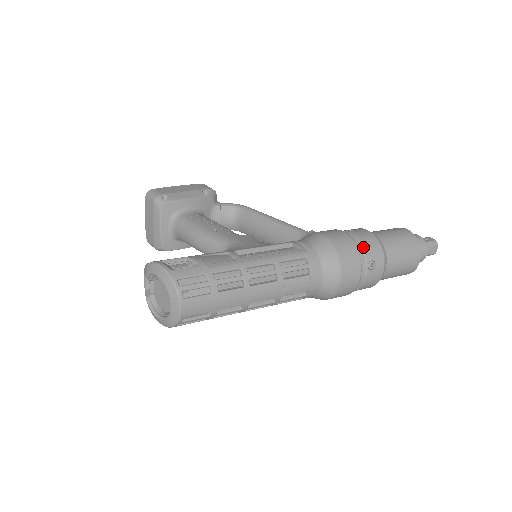
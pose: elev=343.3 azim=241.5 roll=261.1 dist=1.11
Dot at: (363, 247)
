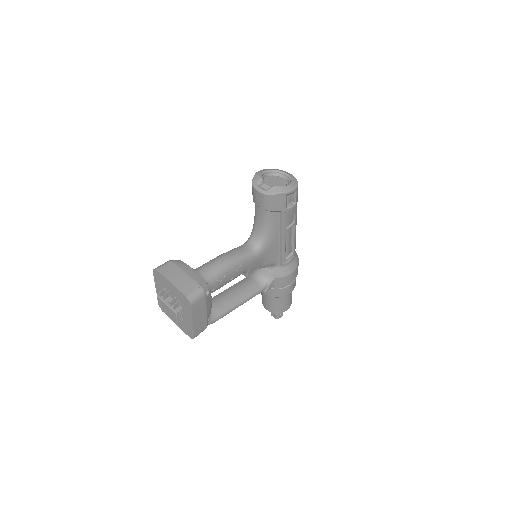
Dot at: occluded
